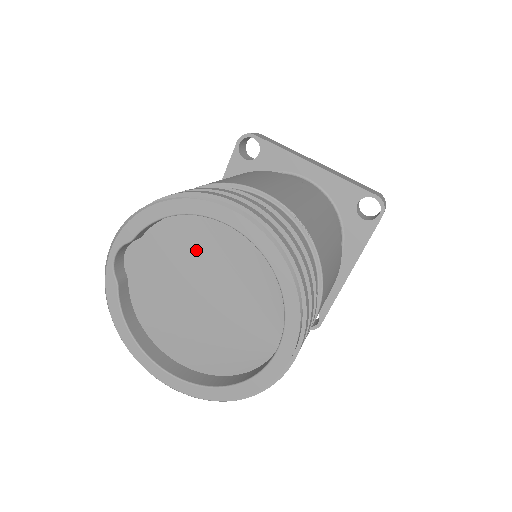
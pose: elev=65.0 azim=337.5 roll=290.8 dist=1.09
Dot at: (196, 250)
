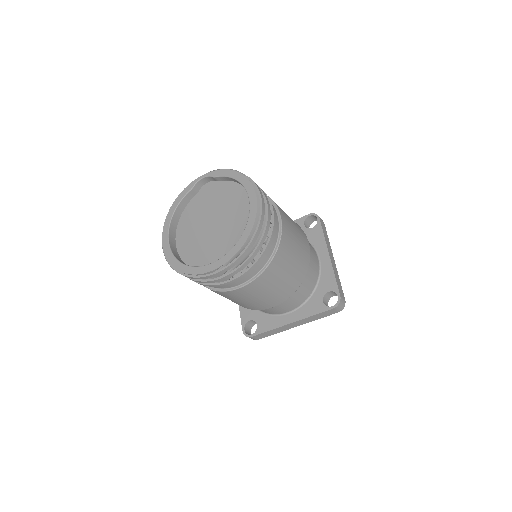
Dot at: (230, 202)
